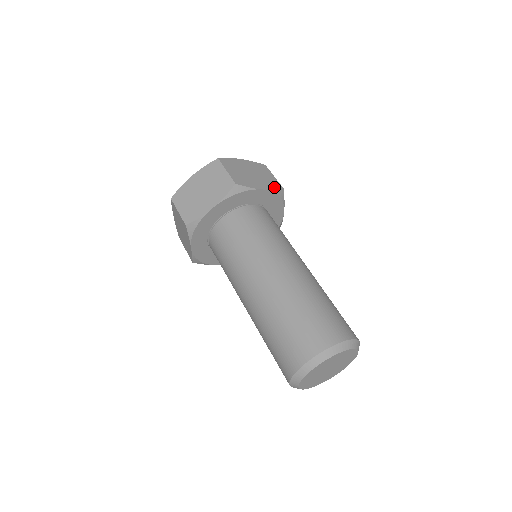
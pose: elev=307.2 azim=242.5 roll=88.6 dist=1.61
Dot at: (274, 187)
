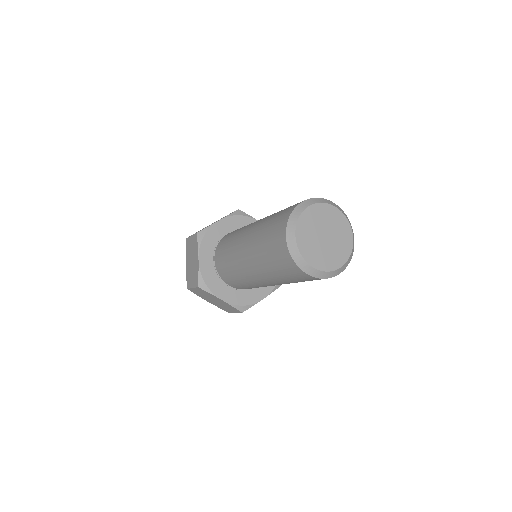
Dot at: occluded
